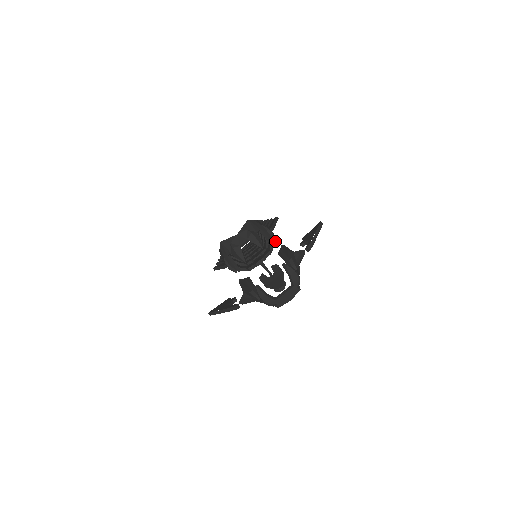
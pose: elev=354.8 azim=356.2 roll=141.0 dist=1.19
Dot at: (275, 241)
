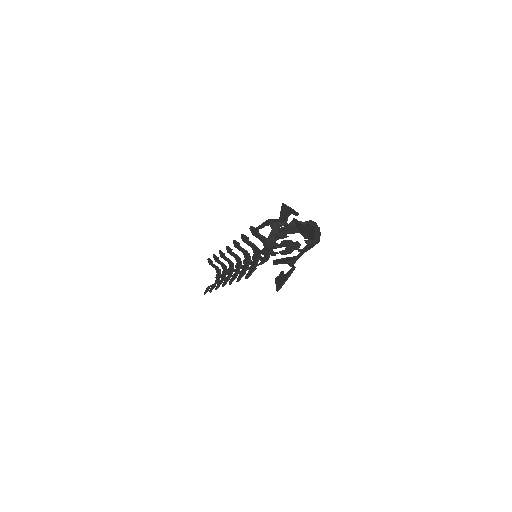
Dot at: occluded
